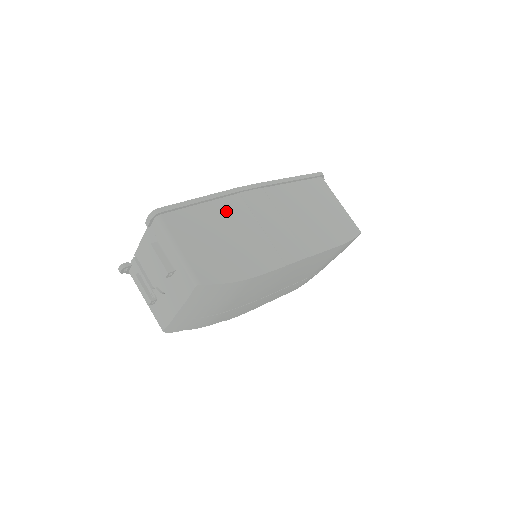
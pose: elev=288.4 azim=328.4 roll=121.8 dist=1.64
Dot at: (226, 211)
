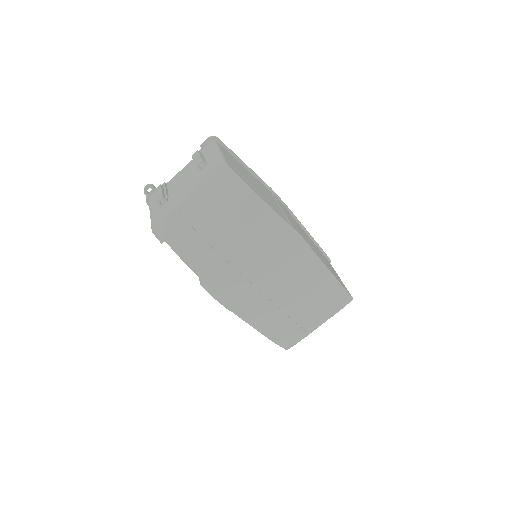
Dot at: (259, 183)
